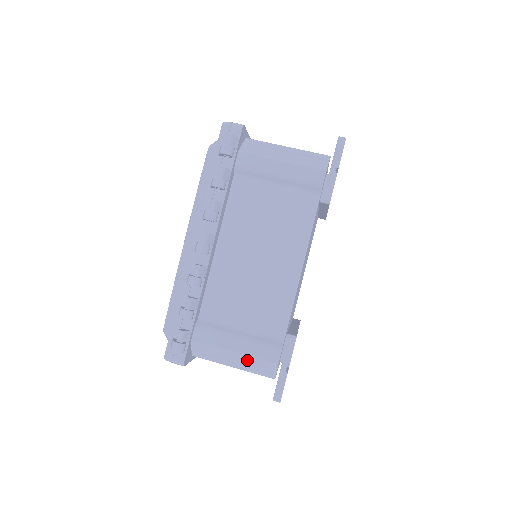
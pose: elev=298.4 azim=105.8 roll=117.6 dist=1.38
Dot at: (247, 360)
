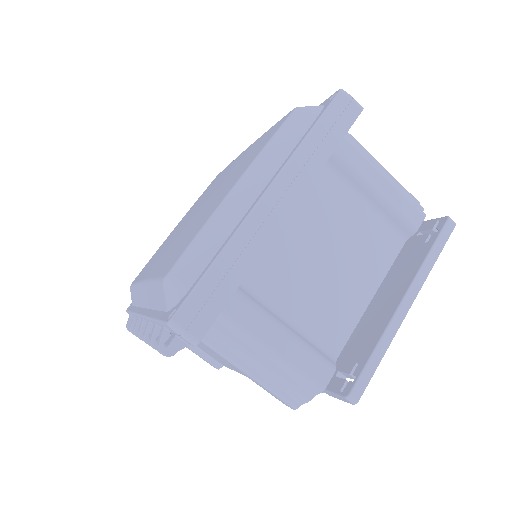
Dot at: occluded
